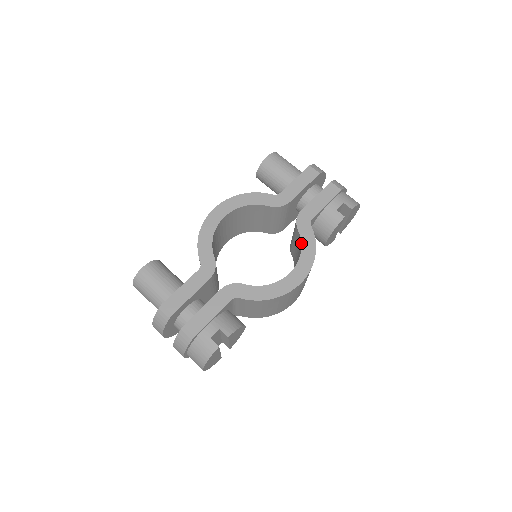
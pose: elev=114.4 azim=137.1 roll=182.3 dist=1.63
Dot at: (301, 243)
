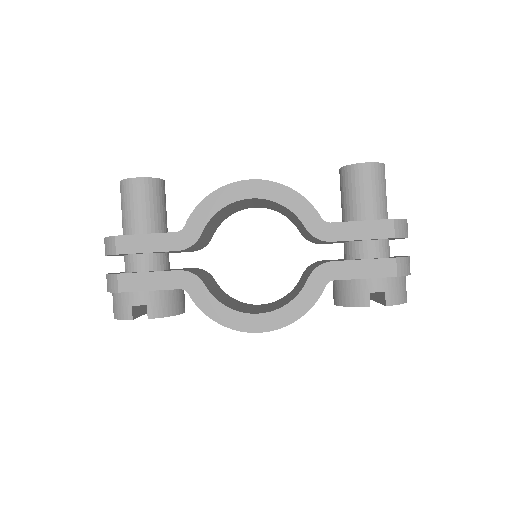
Dot at: (297, 295)
